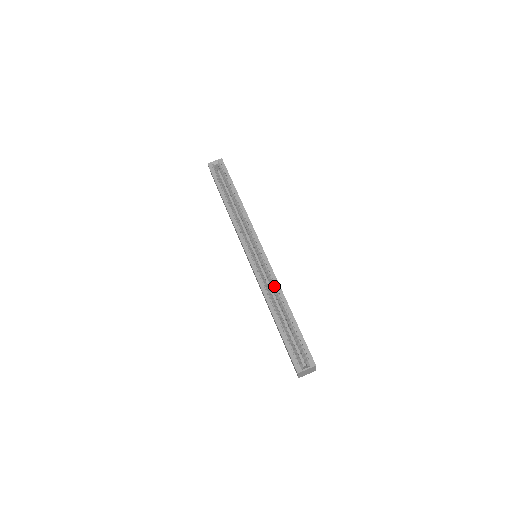
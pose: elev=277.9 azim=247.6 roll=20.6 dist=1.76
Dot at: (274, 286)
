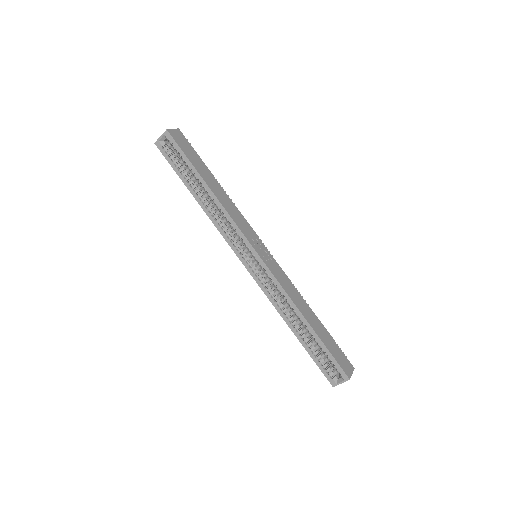
Dot at: occluded
